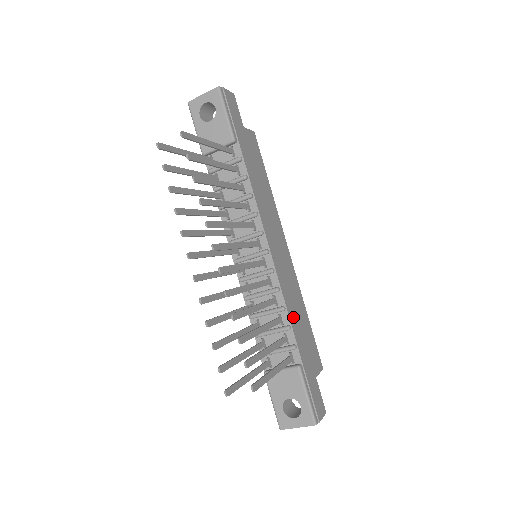
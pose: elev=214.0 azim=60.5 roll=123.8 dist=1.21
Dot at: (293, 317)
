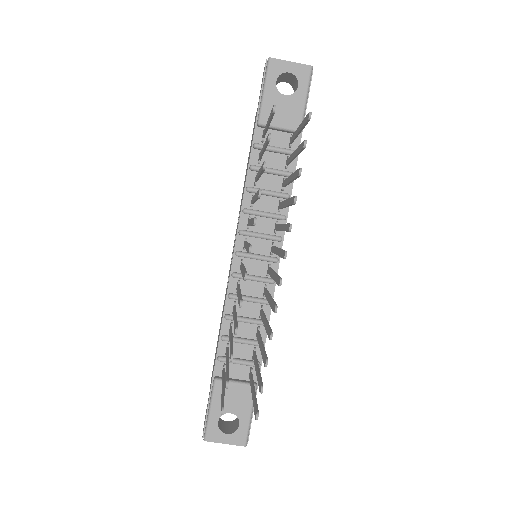
Dot at: occluded
